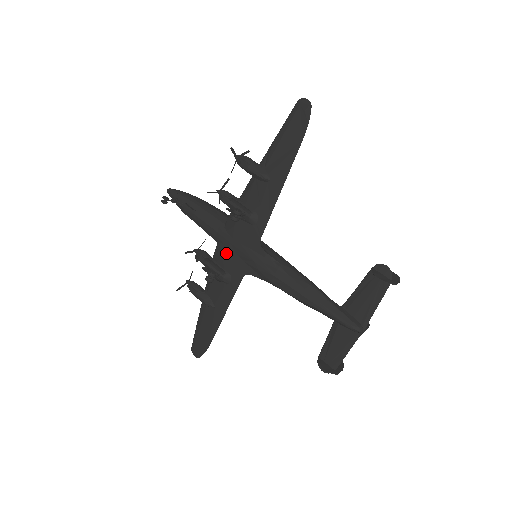
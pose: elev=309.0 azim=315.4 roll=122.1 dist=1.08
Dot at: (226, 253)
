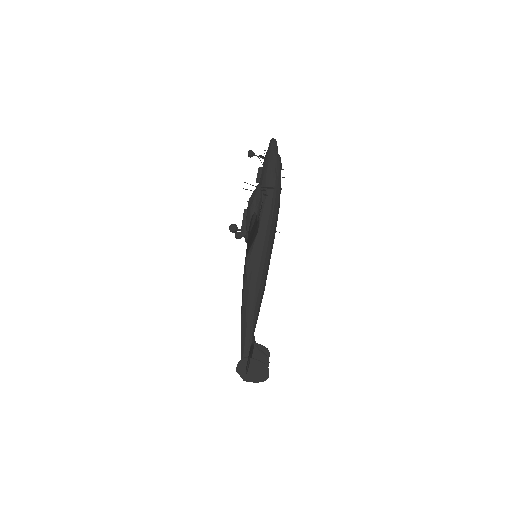
Dot at: occluded
